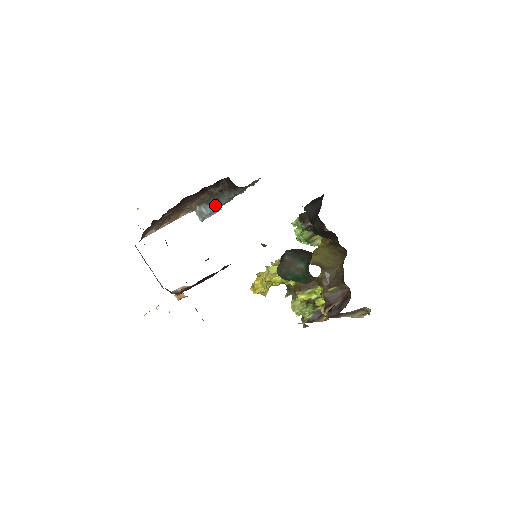
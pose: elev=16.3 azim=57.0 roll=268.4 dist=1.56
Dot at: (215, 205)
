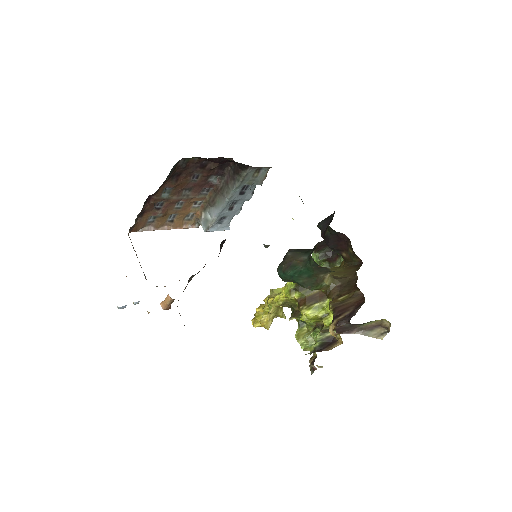
Dot at: (220, 205)
